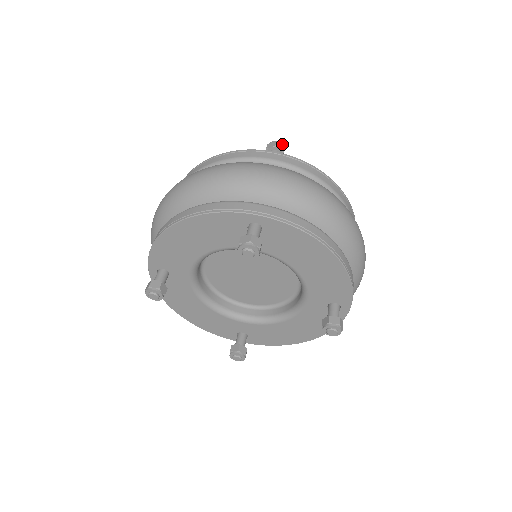
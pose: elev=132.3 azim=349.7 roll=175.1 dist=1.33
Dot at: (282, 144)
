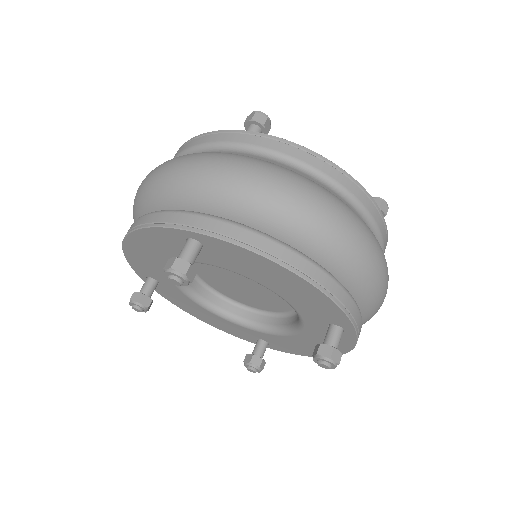
Dot at: (264, 114)
